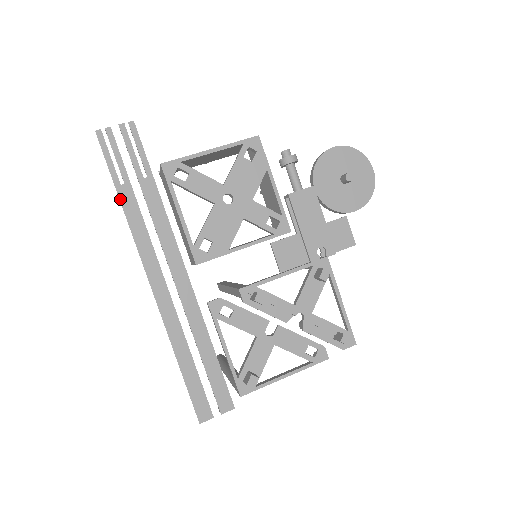
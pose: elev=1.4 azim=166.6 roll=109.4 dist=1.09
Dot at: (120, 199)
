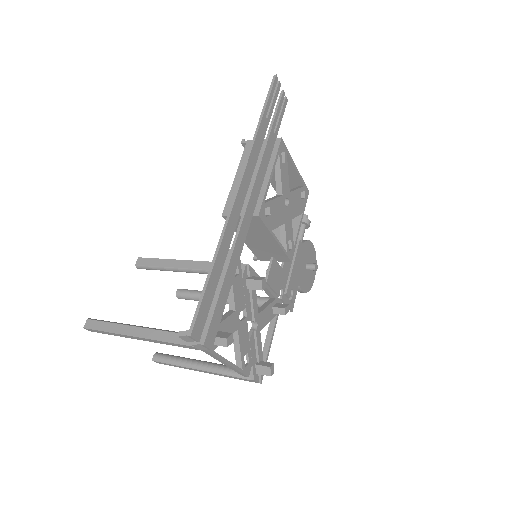
Dot at: (261, 122)
